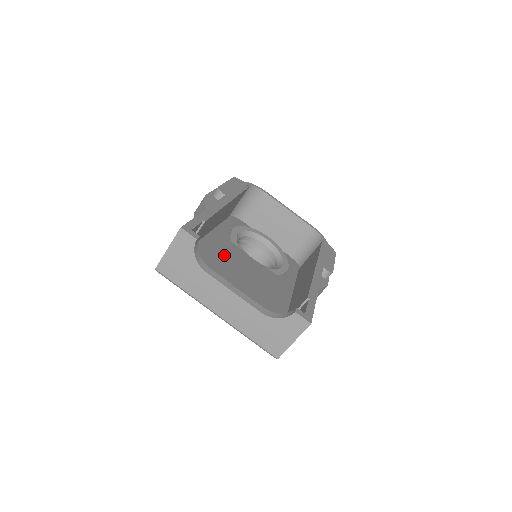
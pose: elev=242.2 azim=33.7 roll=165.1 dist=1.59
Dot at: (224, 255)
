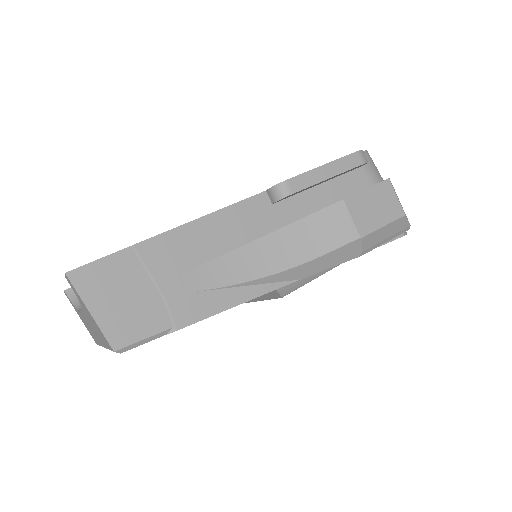
Dot at: occluded
